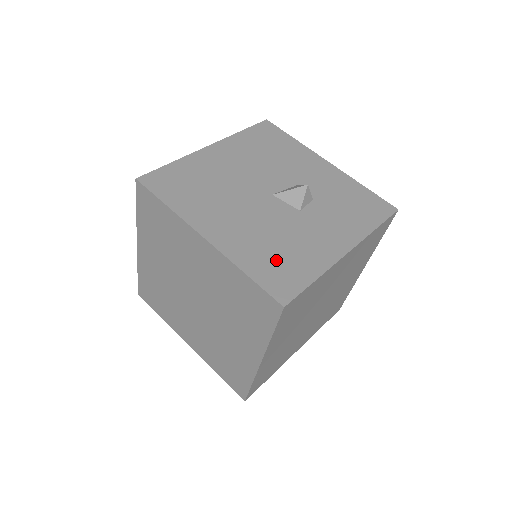
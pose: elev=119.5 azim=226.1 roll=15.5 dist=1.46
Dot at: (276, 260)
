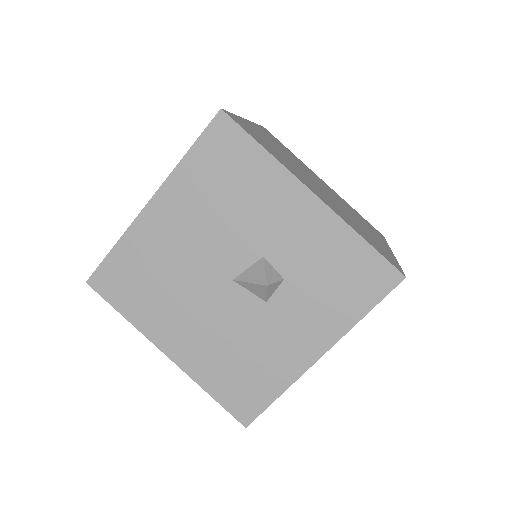
Dot at: (238, 377)
